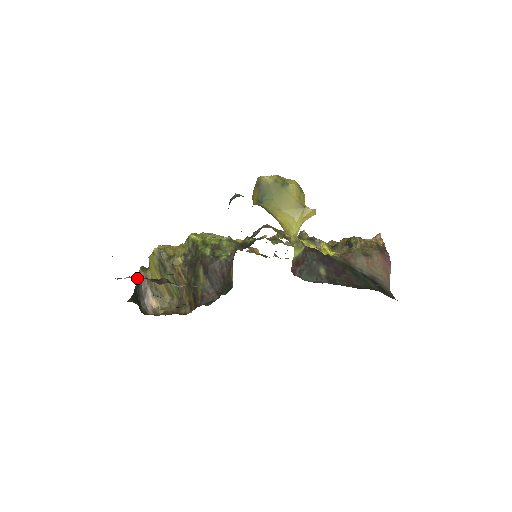
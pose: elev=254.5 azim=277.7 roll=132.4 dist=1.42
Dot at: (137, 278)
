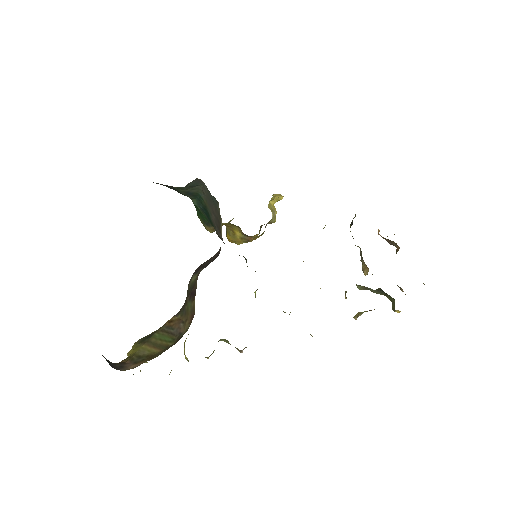
Dot at: occluded
